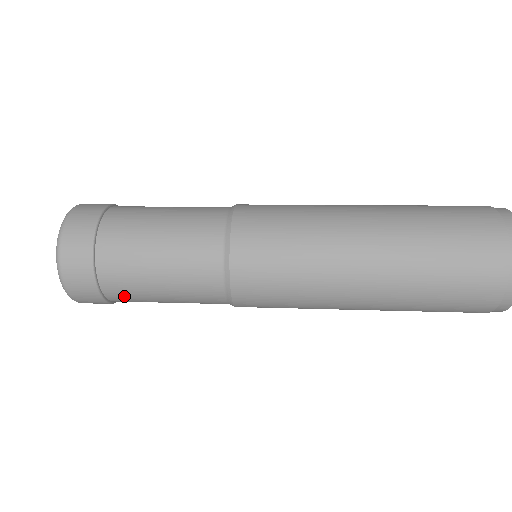
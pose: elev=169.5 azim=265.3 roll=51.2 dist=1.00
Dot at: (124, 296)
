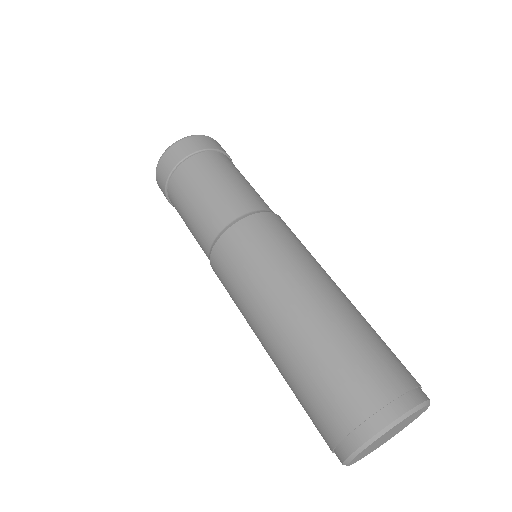
Dot at: occluded
